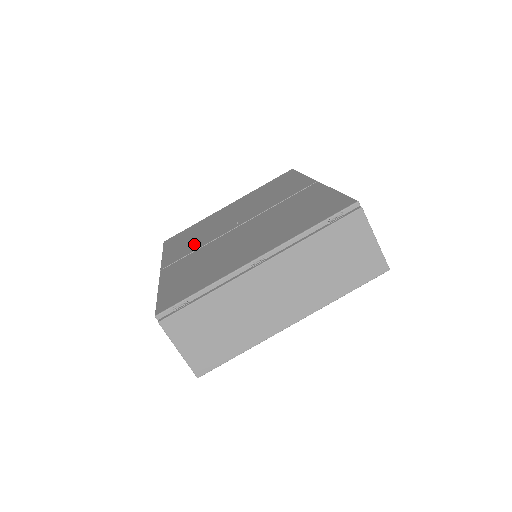
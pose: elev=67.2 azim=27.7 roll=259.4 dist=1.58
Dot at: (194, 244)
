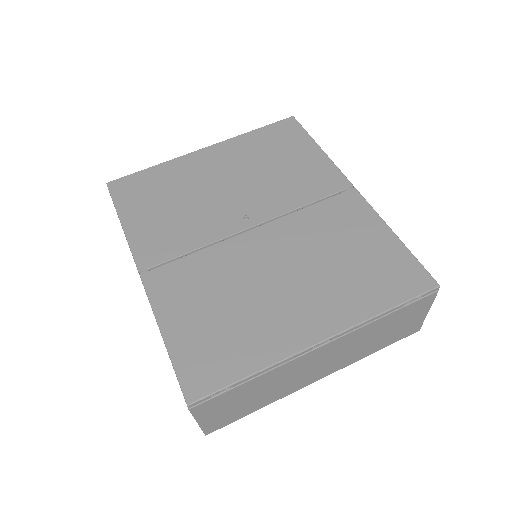
Dot at: (181, 232)
